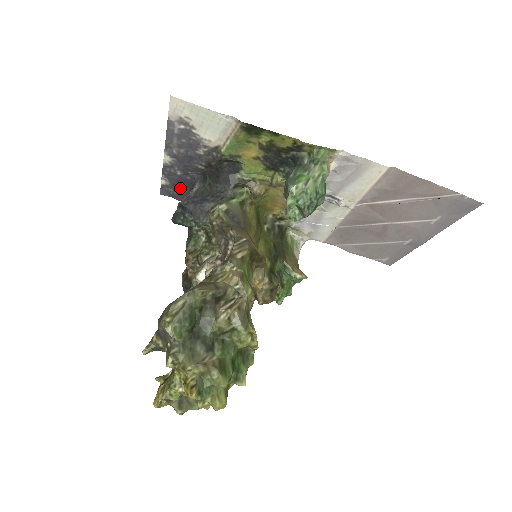
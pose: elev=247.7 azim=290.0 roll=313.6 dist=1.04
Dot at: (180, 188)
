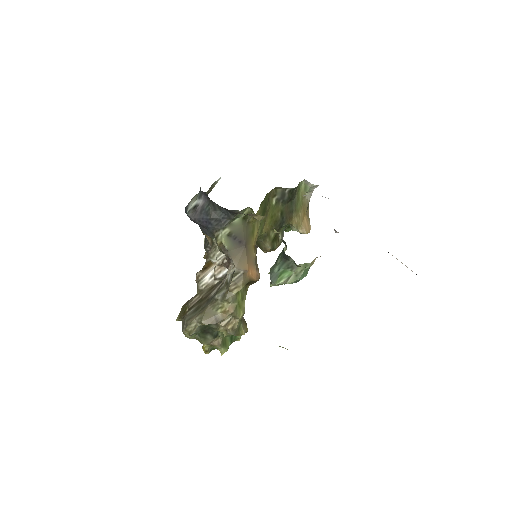
Dot at: occluded
